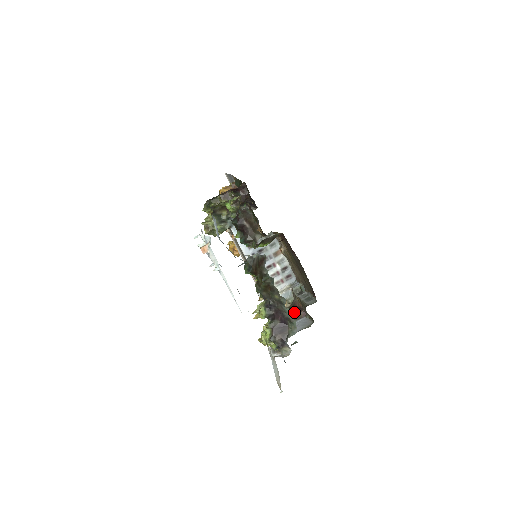
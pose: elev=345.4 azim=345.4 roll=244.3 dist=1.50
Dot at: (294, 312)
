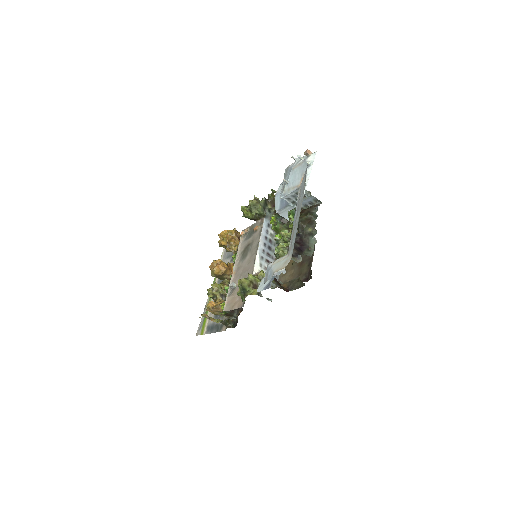
Dot at: (280, 284)
